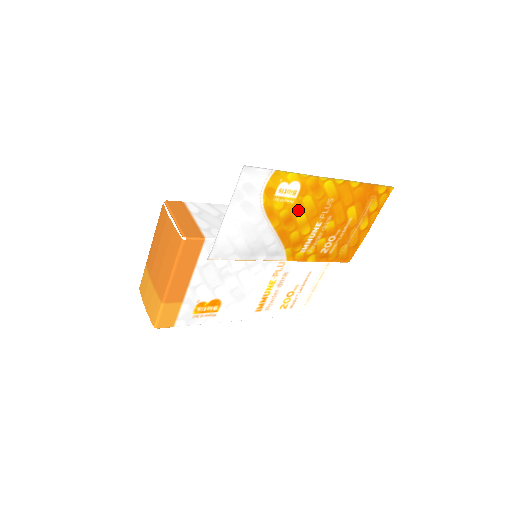
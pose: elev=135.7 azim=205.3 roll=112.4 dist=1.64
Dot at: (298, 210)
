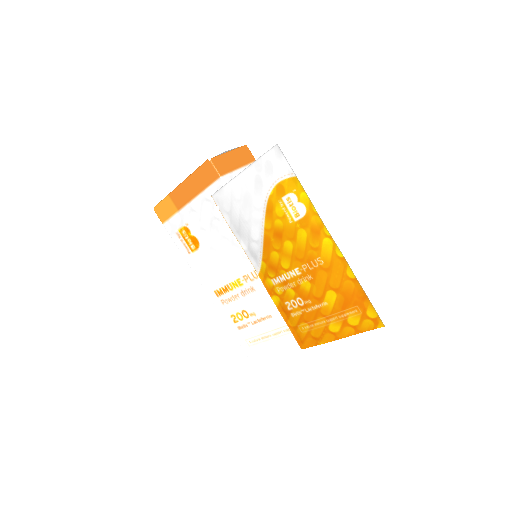
Dot at: (290, 235)
